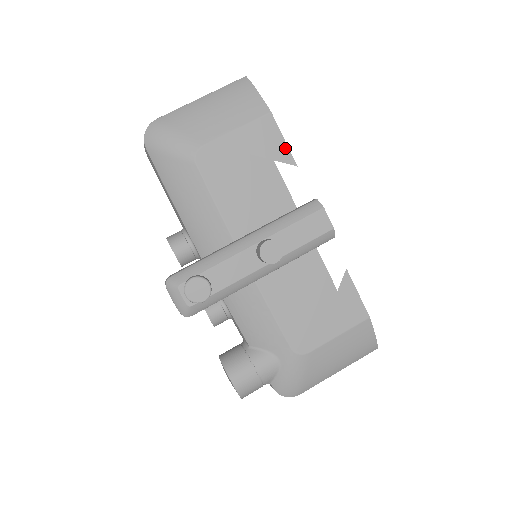
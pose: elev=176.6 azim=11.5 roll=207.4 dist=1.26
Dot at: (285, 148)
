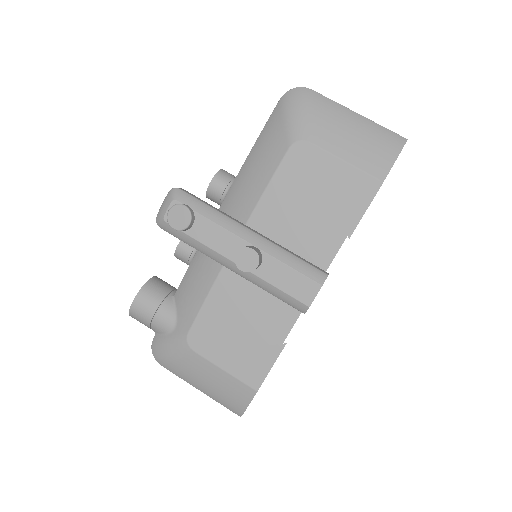
Dot at: (358, 217)
